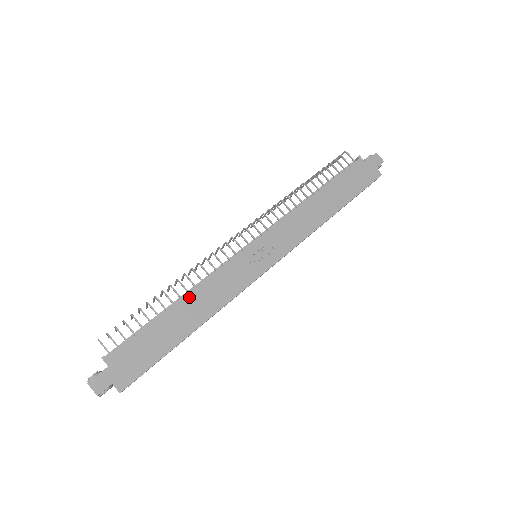
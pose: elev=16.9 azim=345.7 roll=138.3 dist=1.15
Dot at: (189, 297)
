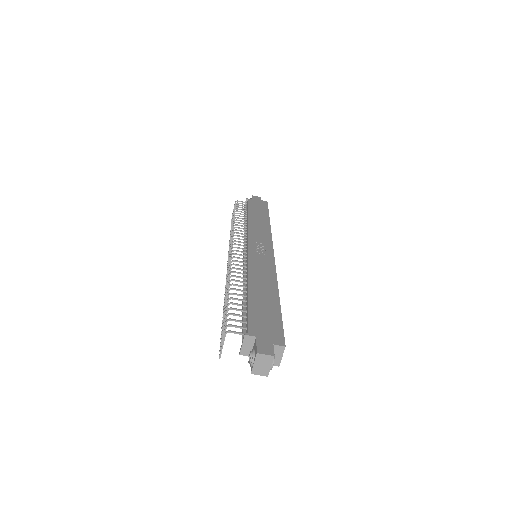
Dot at: (251, 281)
